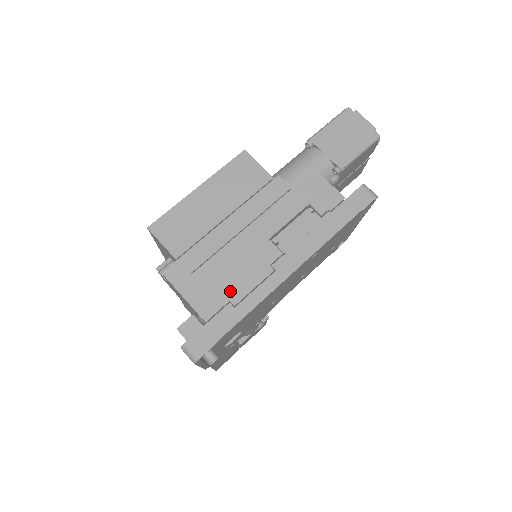
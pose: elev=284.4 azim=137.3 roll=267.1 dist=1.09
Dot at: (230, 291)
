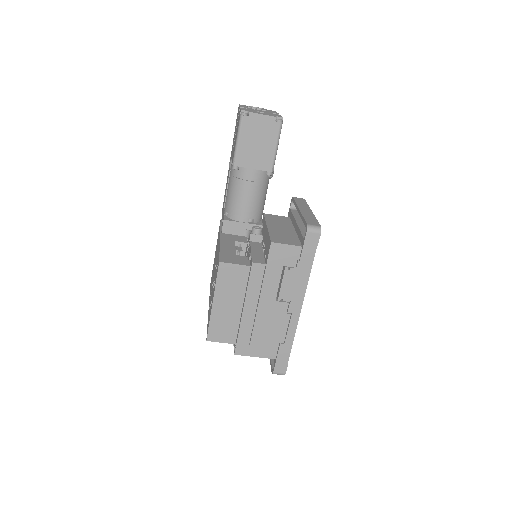
Dot at: (276, 339)
